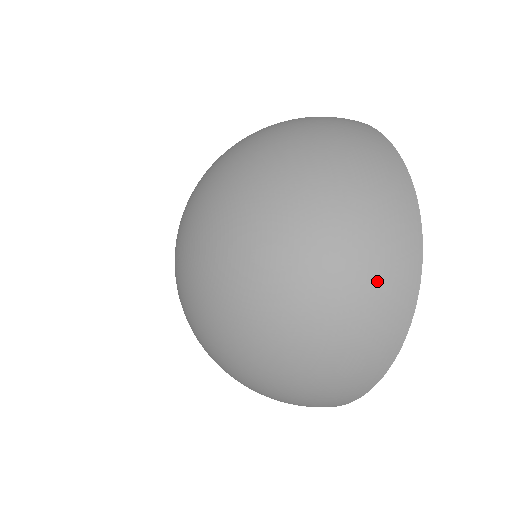
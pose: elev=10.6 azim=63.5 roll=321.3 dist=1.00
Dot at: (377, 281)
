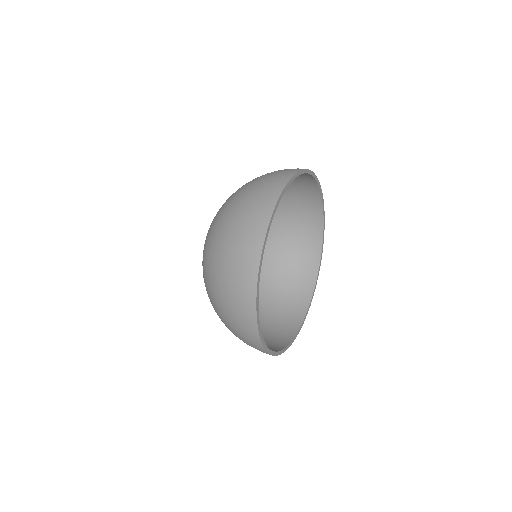
Dot at: (237, 248)
